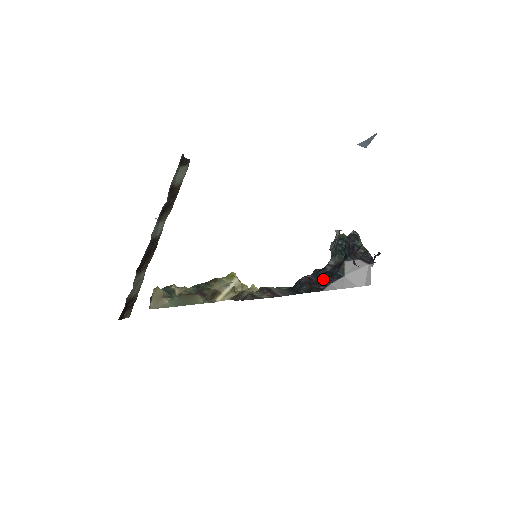
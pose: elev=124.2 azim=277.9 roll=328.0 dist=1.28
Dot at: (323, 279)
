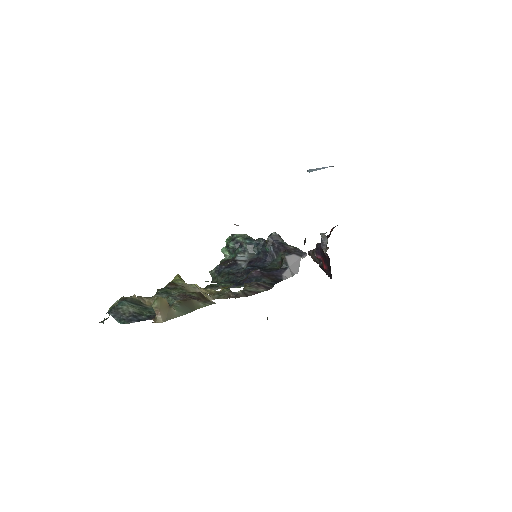
Dot at: (272, 271)
